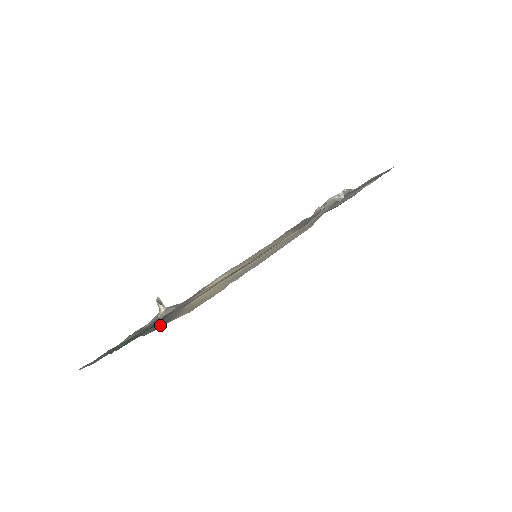
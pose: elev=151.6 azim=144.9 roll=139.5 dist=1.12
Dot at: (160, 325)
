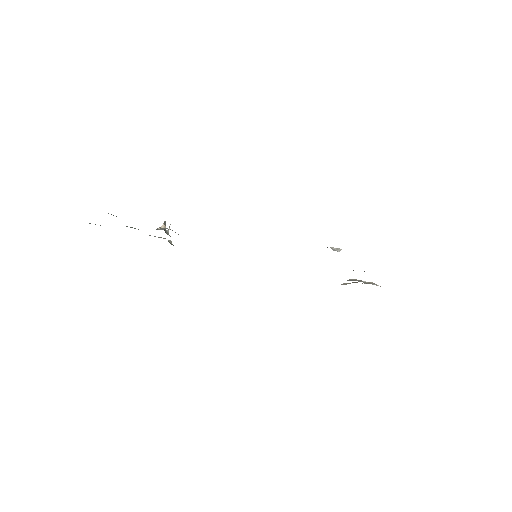
Dot at: occluded
